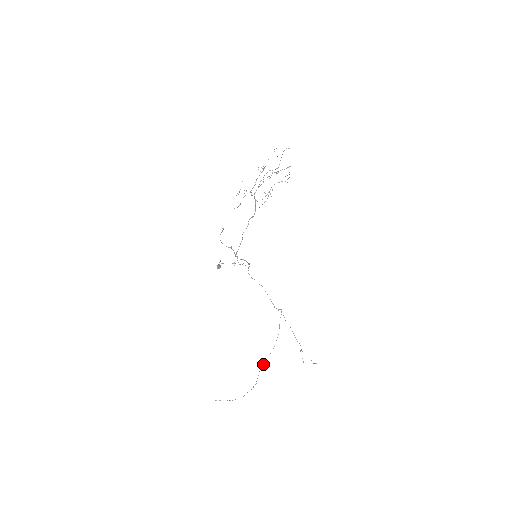
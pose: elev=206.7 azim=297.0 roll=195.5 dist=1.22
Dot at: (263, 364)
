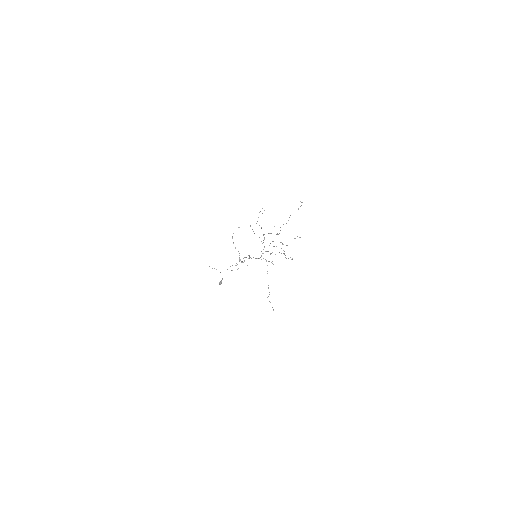
Dot at: occluded
